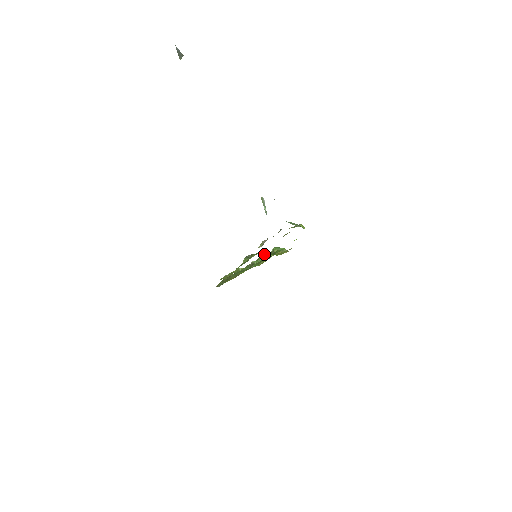
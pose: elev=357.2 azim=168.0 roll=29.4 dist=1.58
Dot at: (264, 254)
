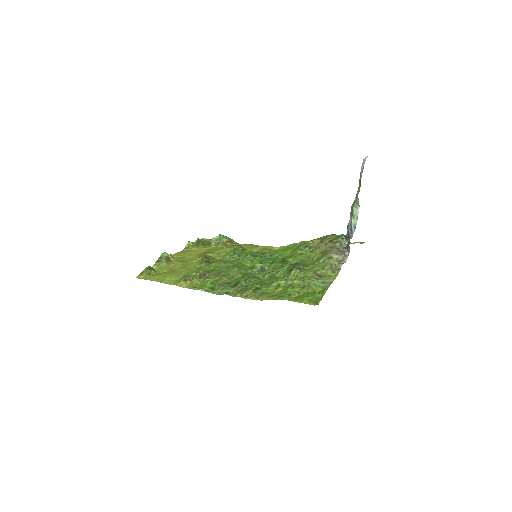
Dot at: (284, 260)
